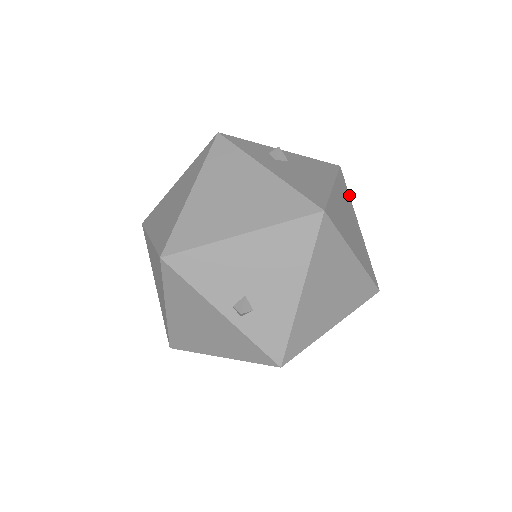
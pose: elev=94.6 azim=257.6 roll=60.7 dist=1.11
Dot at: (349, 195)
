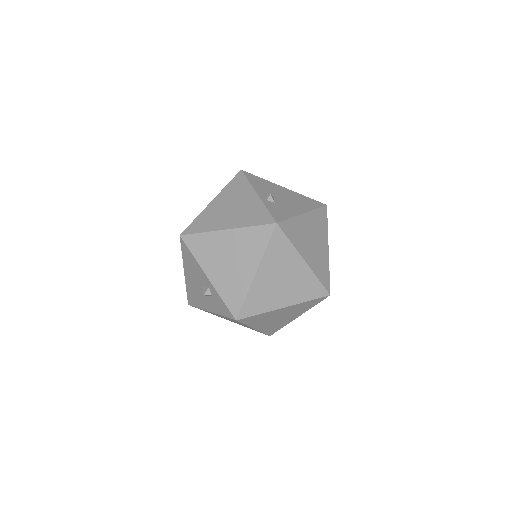
Dot at: occluded
